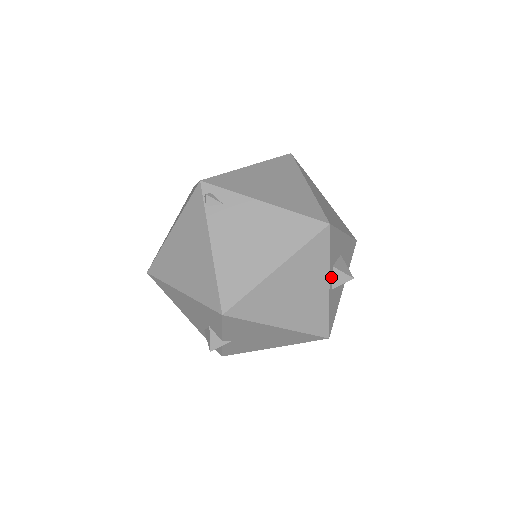
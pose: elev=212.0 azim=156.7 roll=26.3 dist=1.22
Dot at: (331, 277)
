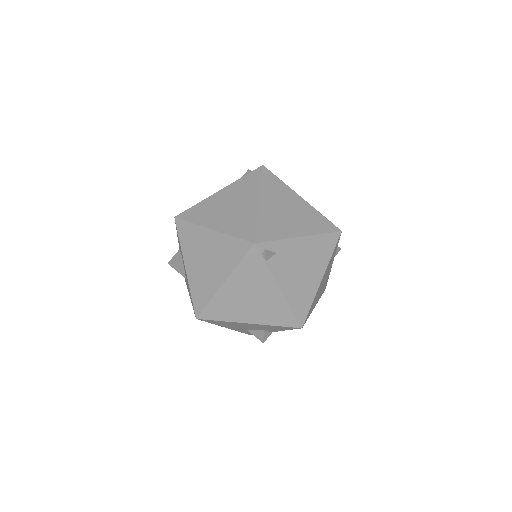
Dot at: occluded
